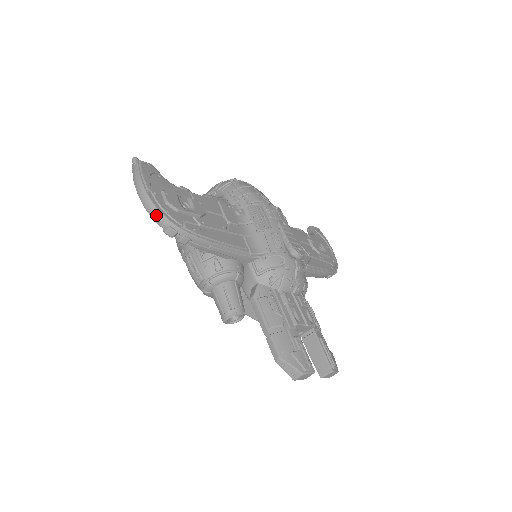
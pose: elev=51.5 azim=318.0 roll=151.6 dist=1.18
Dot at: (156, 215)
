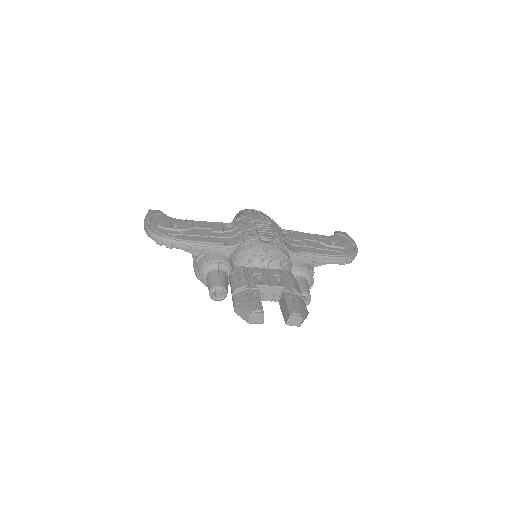
Dot at: (149, 234)
